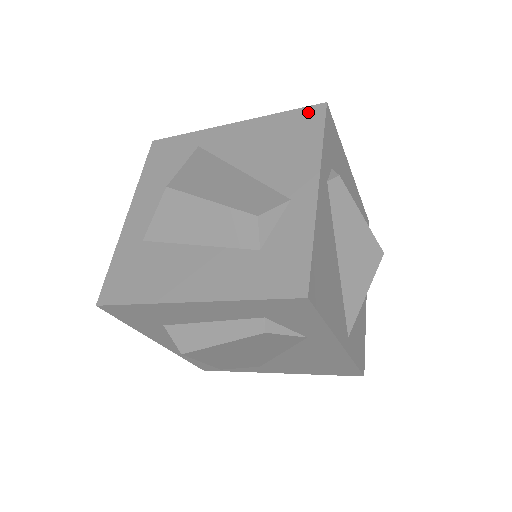
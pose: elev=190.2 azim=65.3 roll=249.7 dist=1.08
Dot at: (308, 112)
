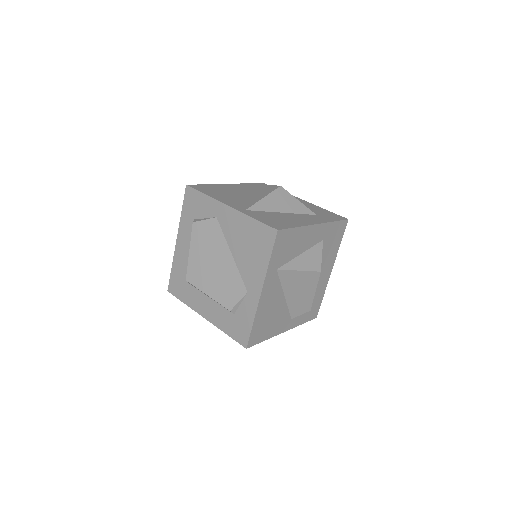
Dot at: occluded
